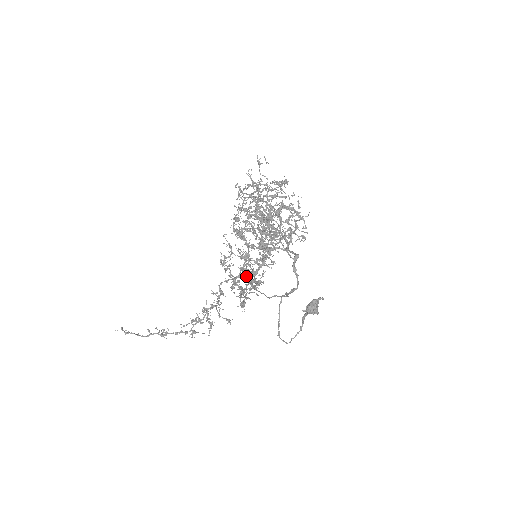
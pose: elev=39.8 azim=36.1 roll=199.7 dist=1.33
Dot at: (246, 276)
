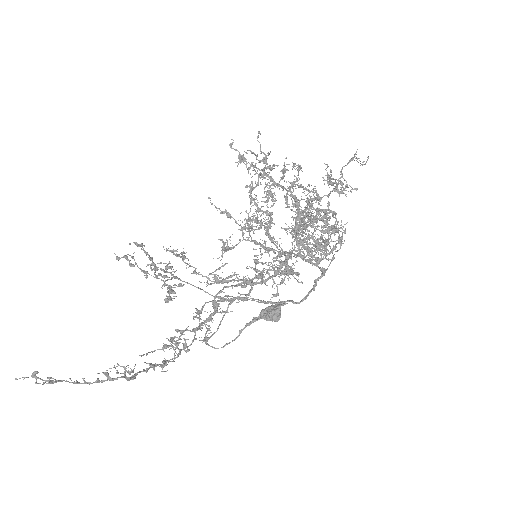
Dot at: (250, 284)
